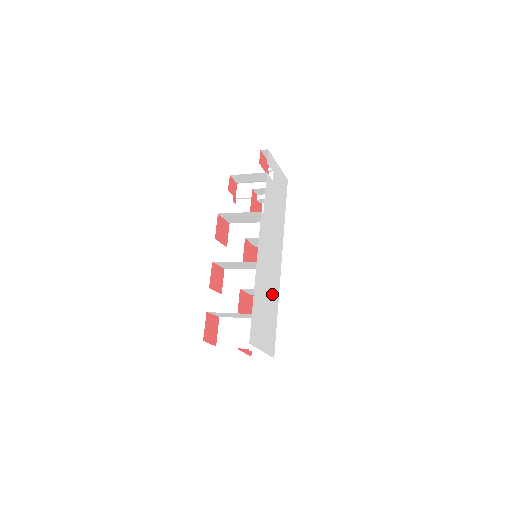
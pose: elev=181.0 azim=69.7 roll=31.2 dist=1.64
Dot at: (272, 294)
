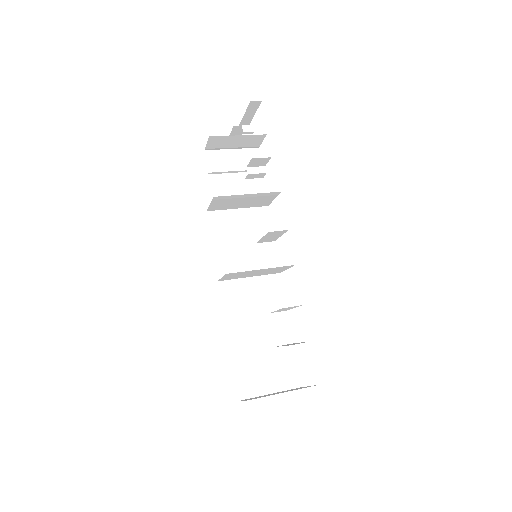
Dot at: occluded
